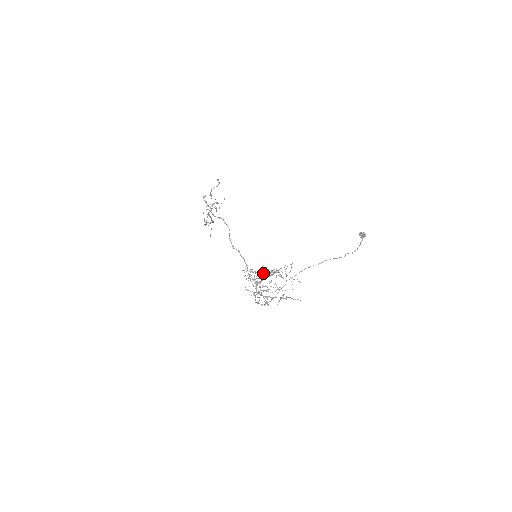
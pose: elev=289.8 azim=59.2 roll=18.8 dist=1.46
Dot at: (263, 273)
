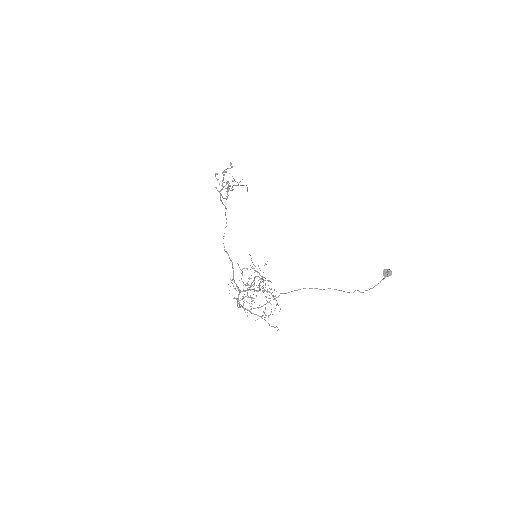
Dot at: (253, 281)
